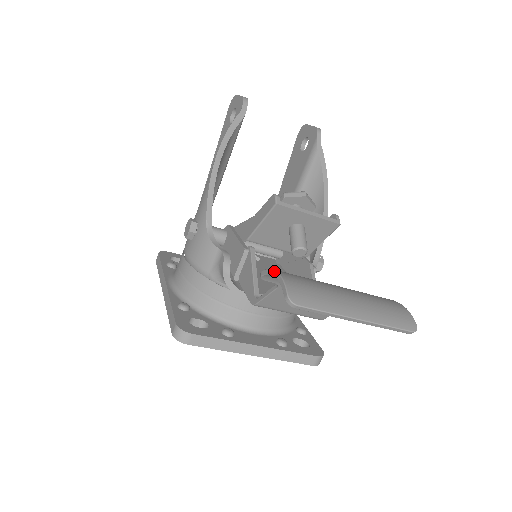
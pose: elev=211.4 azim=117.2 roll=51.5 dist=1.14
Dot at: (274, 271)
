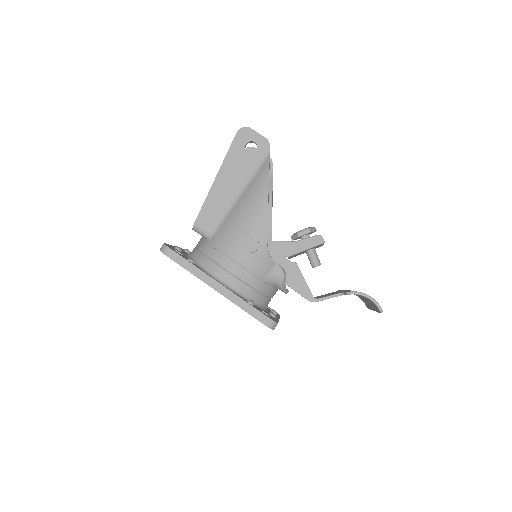
Dot at: (366, 294)
